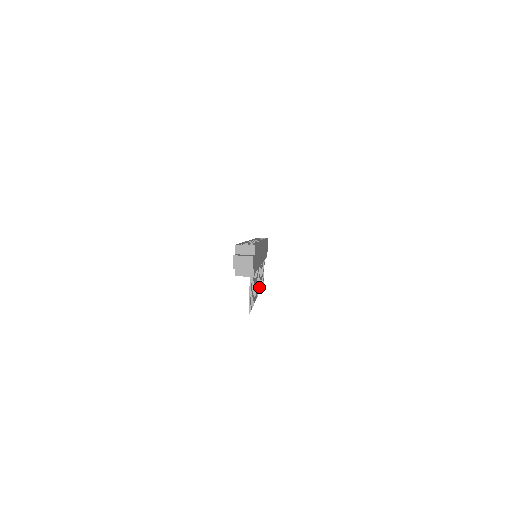
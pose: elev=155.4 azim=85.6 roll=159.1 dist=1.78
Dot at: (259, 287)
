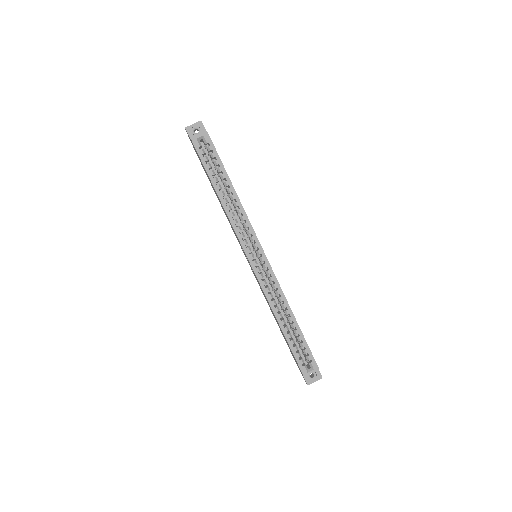
Dot at: occluded
